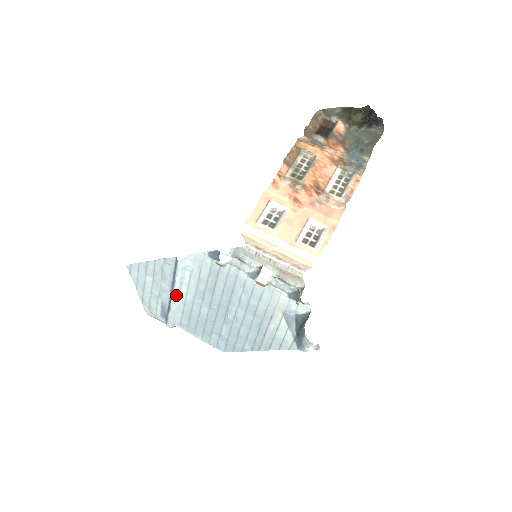
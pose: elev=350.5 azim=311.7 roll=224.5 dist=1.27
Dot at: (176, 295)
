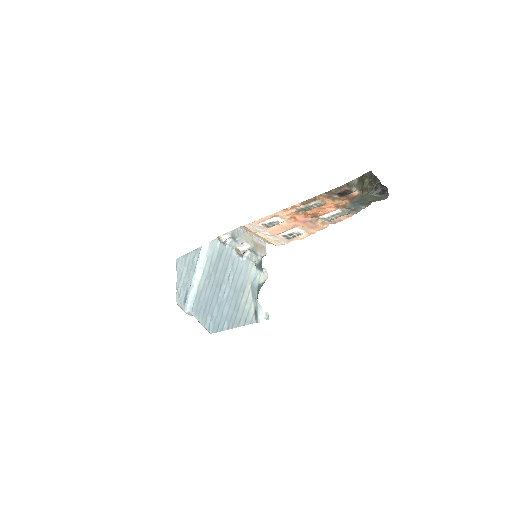
Dot at: (194, 277)
